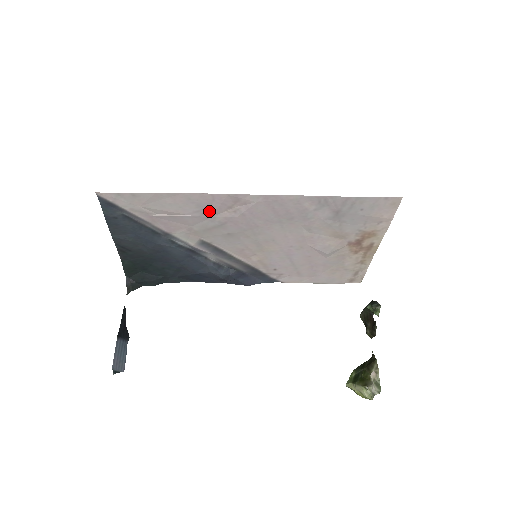
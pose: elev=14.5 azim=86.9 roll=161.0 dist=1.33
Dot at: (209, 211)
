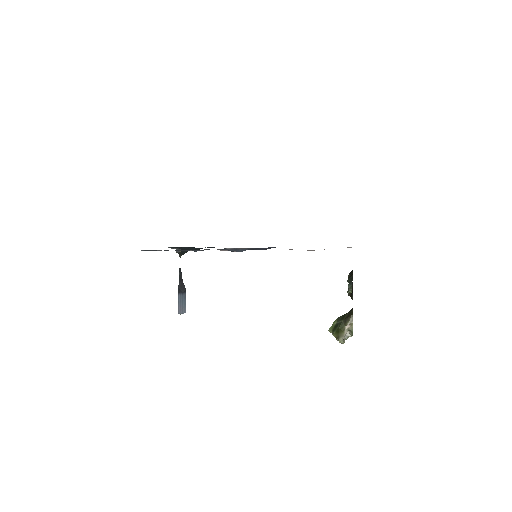
Dot at: occluded
